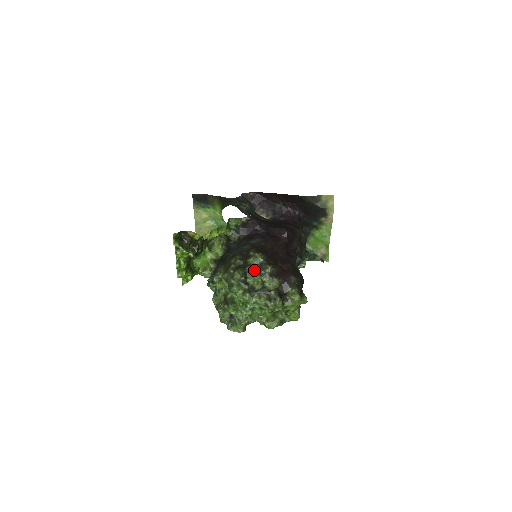
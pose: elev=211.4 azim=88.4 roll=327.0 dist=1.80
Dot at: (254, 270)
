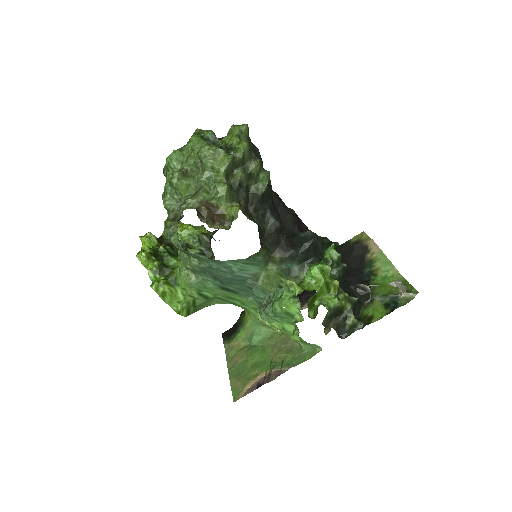
Dot at: occluded
